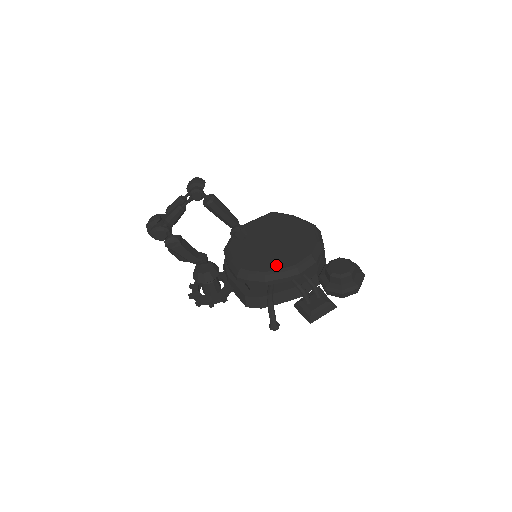
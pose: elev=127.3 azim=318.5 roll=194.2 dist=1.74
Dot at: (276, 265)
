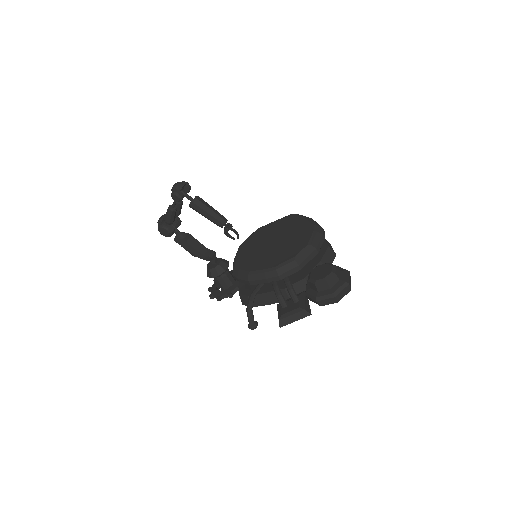
Dot at: (261, 266)
